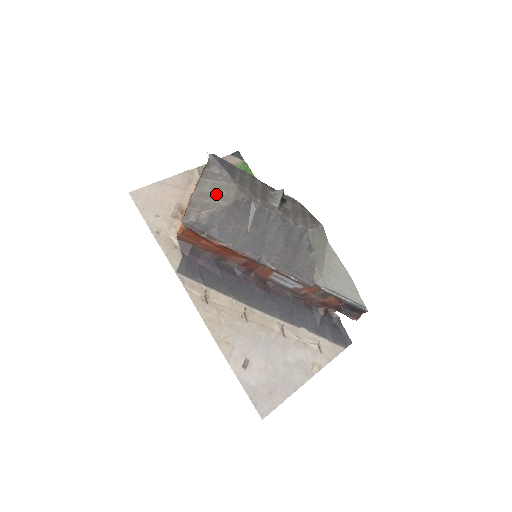
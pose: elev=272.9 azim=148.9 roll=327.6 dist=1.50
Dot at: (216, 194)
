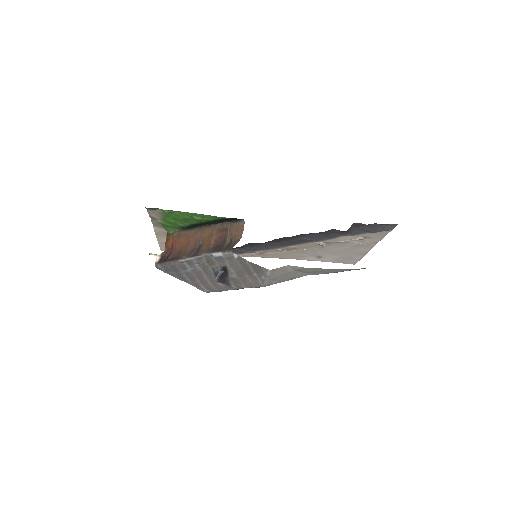
Dot at: occluded
